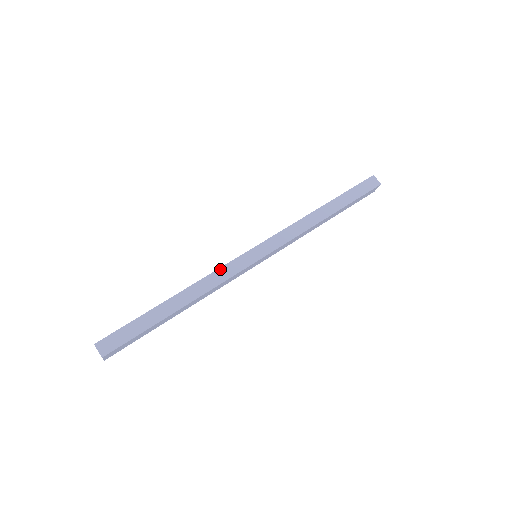
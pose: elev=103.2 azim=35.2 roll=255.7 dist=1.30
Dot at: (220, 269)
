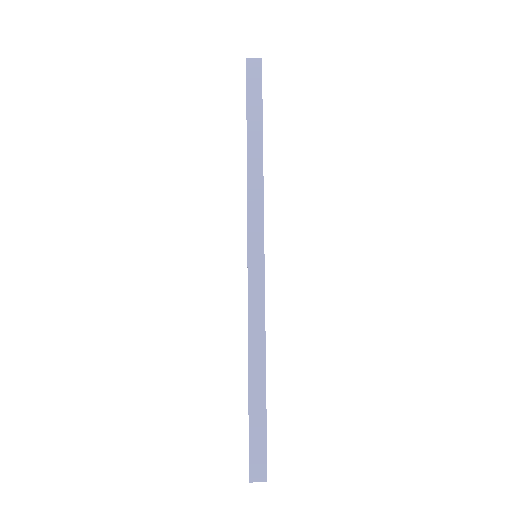
Dot at: (249, 306)
